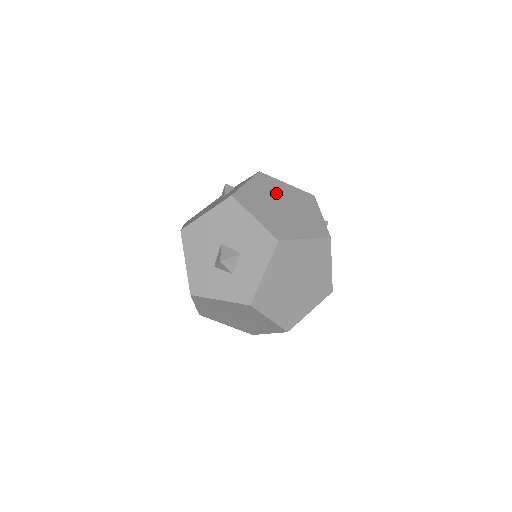
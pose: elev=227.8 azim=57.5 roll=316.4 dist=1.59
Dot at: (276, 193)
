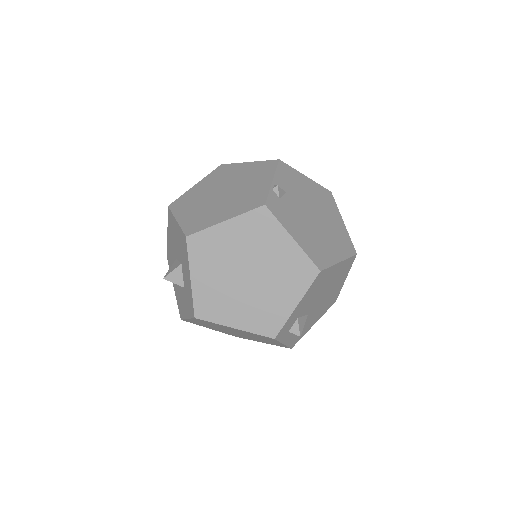
Dot at: (224, 180)
